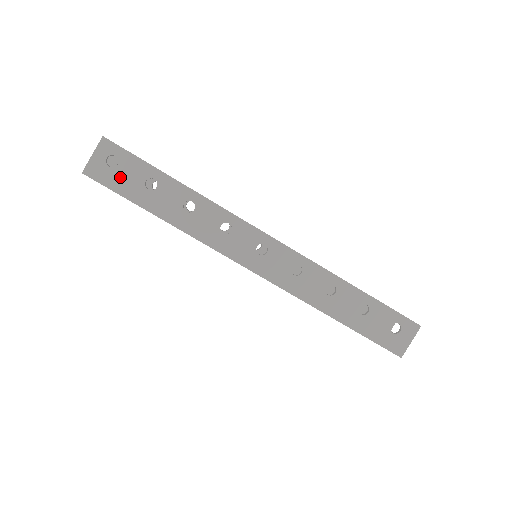
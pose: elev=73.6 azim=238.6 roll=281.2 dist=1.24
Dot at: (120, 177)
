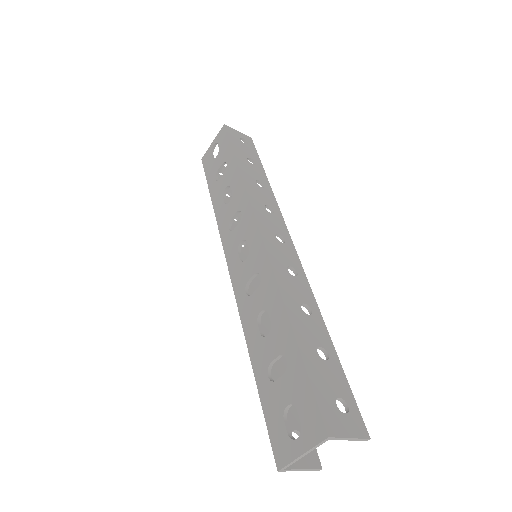
Dot at: (240, 144)
